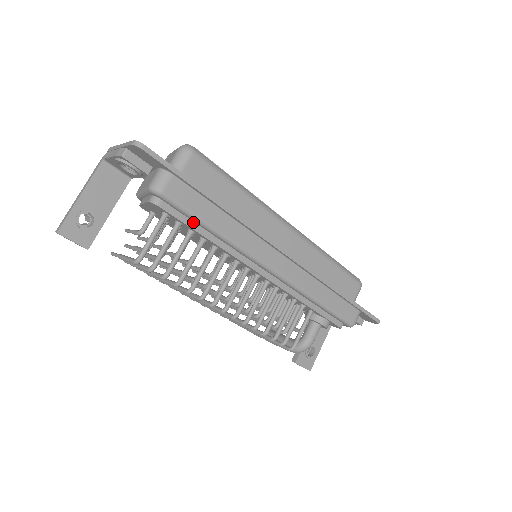
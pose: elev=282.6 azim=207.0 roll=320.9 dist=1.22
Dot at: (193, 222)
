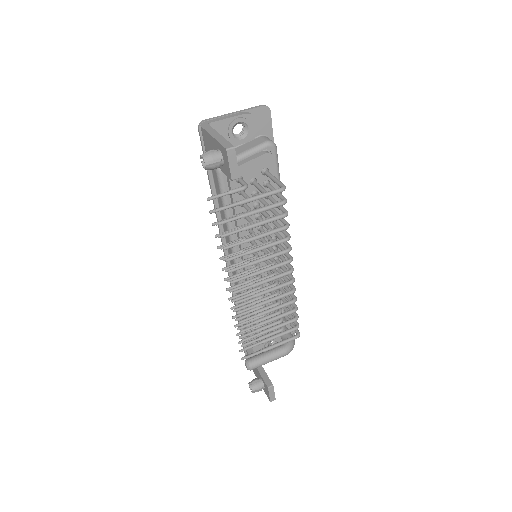
Dot at: (274, 185)
